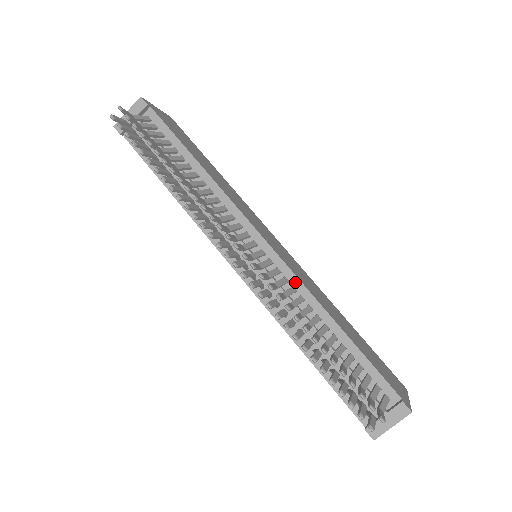
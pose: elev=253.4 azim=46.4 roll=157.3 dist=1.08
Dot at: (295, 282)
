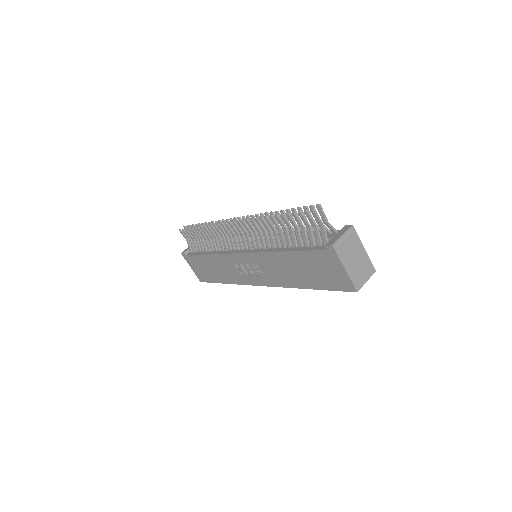
Dot at: occluded
